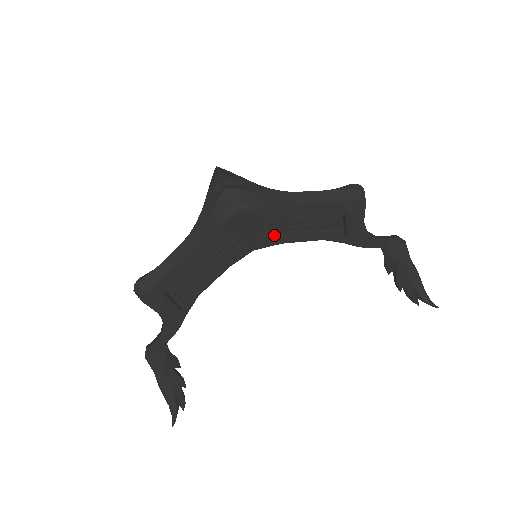
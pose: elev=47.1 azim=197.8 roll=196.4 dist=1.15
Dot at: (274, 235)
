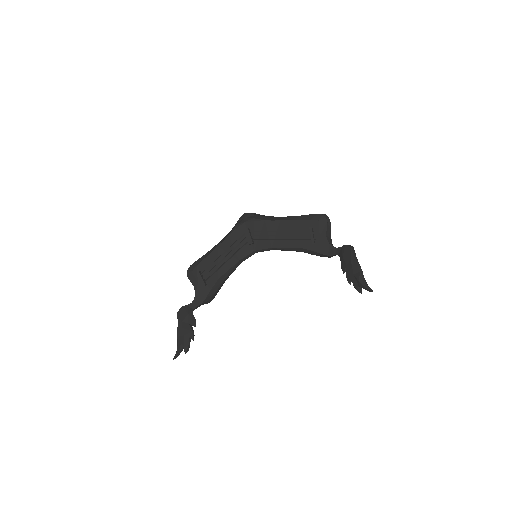
Dot at: (265, 239)
